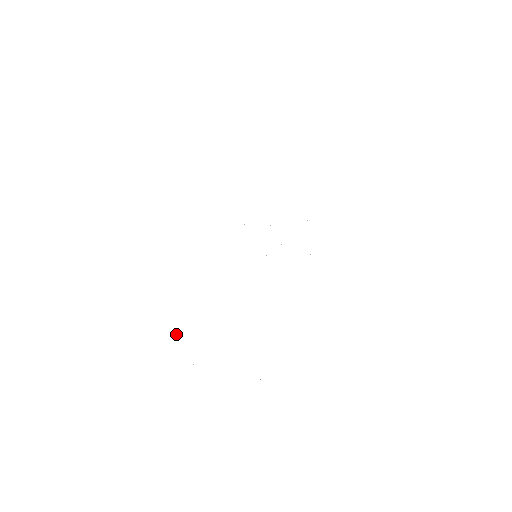
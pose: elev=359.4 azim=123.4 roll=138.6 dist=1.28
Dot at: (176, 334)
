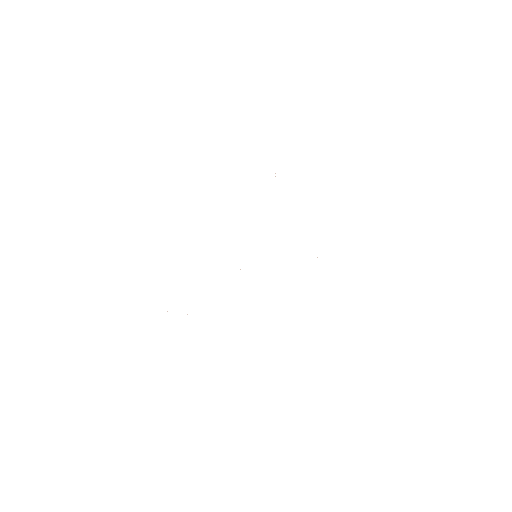
Dot at: occluded
